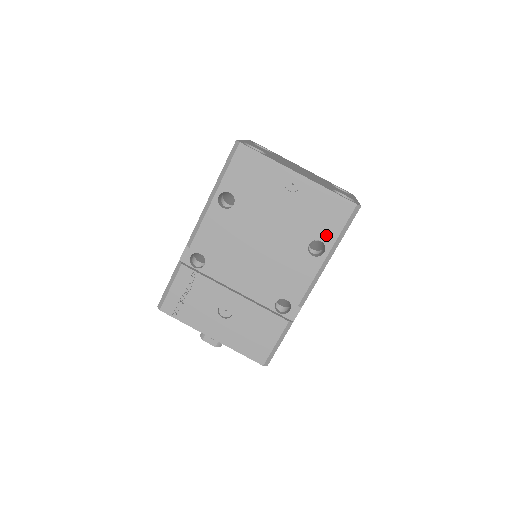
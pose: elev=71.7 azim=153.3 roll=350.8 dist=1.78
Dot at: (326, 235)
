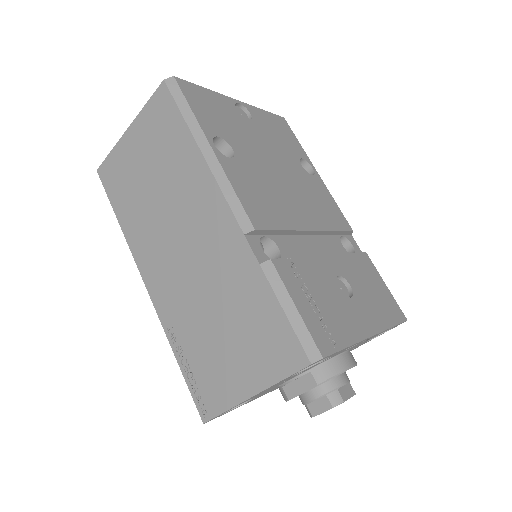
Dot at: (299, 152)
